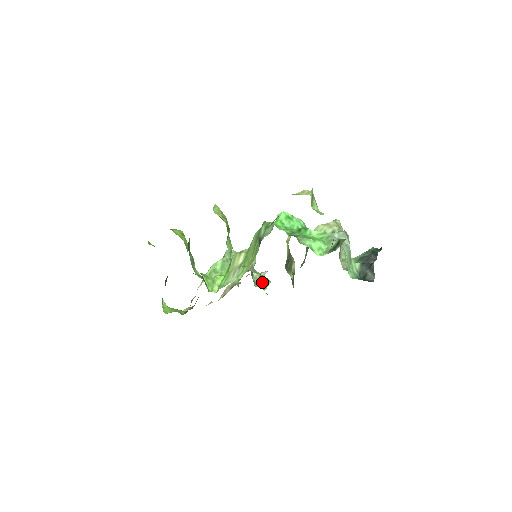
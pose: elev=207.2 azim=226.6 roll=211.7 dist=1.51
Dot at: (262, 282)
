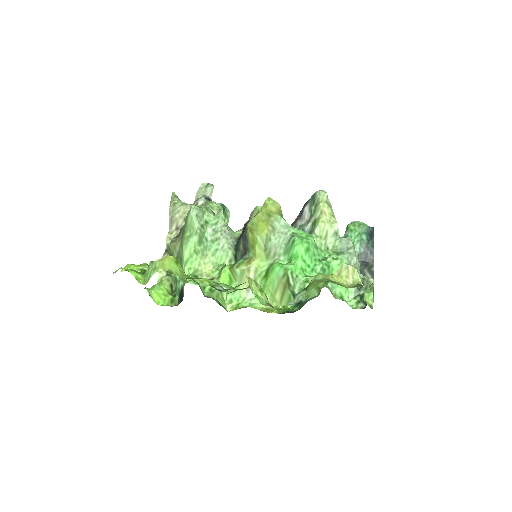
Dot at: occluded
